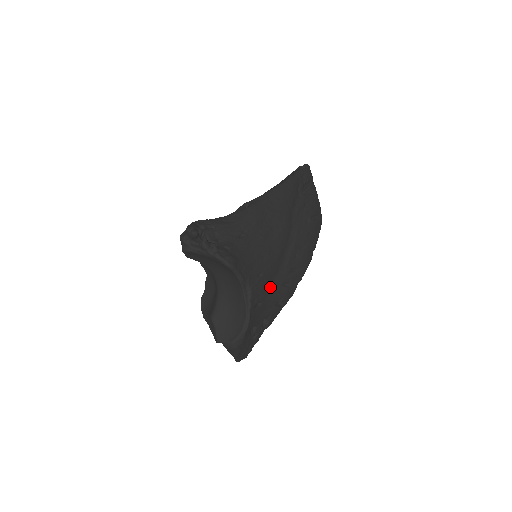
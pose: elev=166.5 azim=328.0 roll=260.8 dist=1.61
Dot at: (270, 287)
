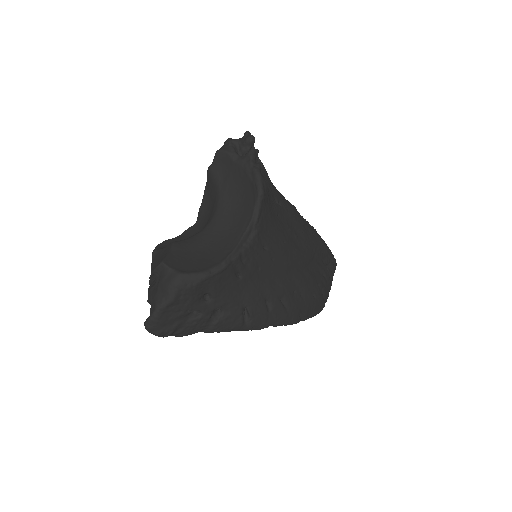
Dot at: (258, 279)
